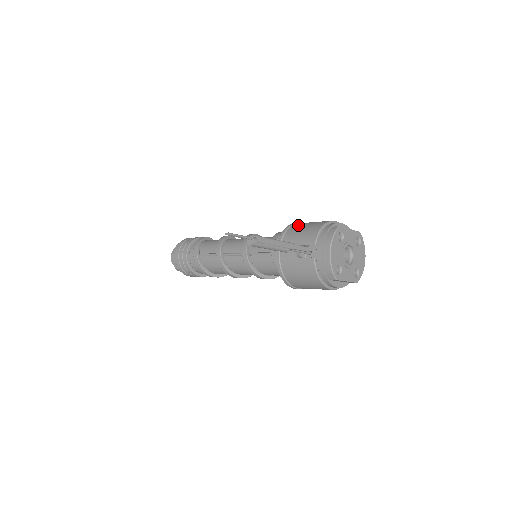
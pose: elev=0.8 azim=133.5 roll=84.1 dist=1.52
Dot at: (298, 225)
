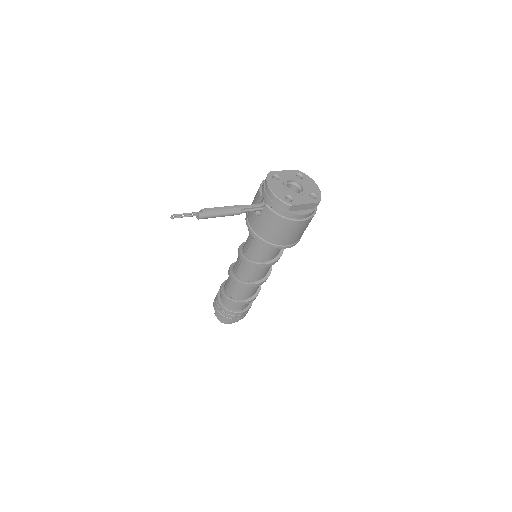
Dot at: occluded
